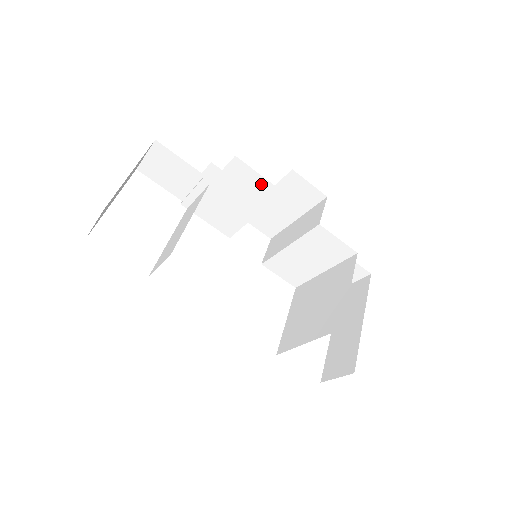
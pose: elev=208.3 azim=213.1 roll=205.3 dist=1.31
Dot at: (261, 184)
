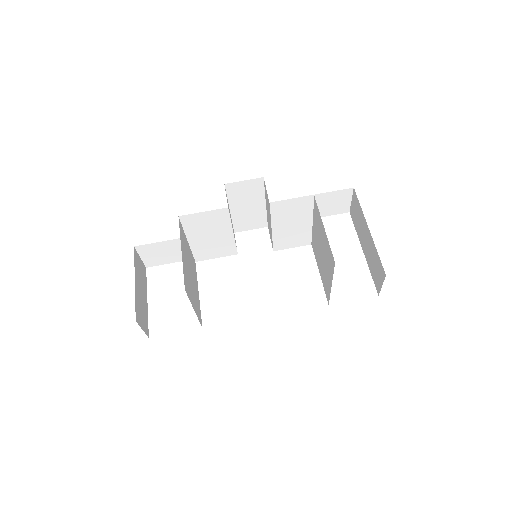
Dot at: (211, 215)
